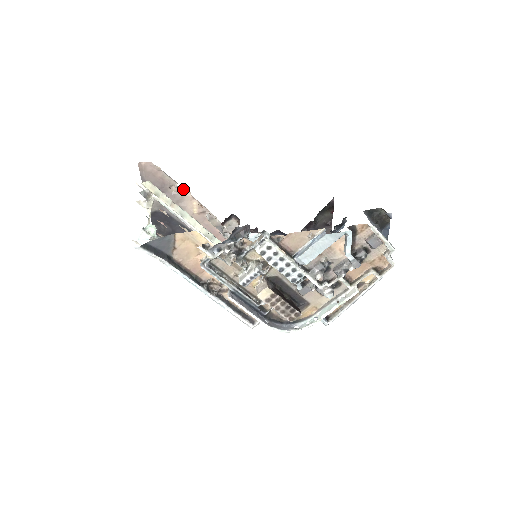
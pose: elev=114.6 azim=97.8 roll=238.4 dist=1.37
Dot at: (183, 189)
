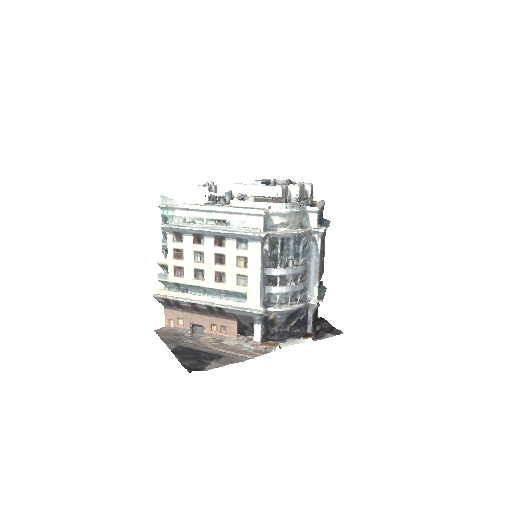
Dot at: (196, 336)
